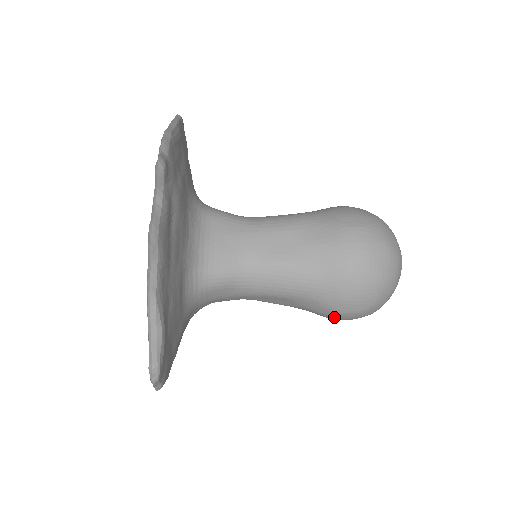
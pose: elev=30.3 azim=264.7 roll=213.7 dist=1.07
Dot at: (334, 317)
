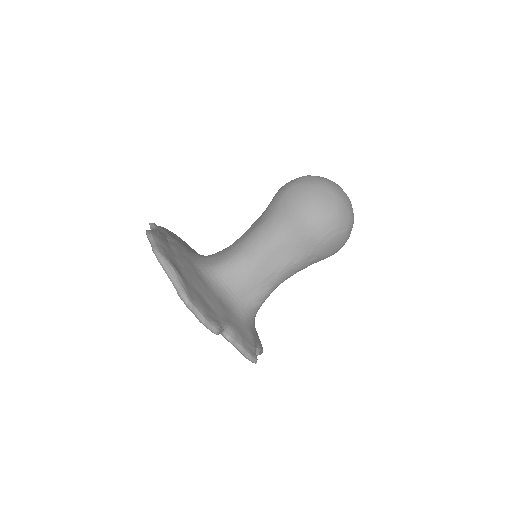
Dot at: (314, 232)
